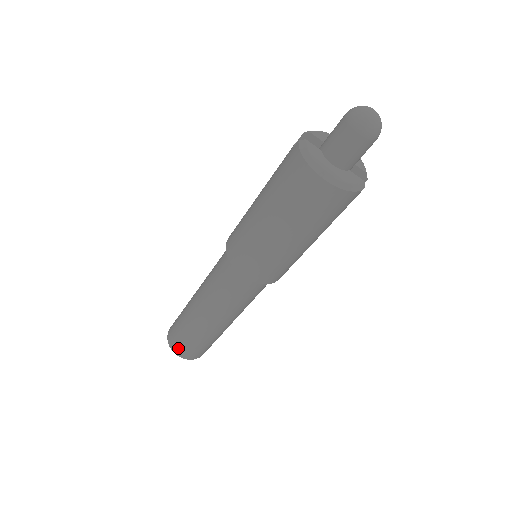
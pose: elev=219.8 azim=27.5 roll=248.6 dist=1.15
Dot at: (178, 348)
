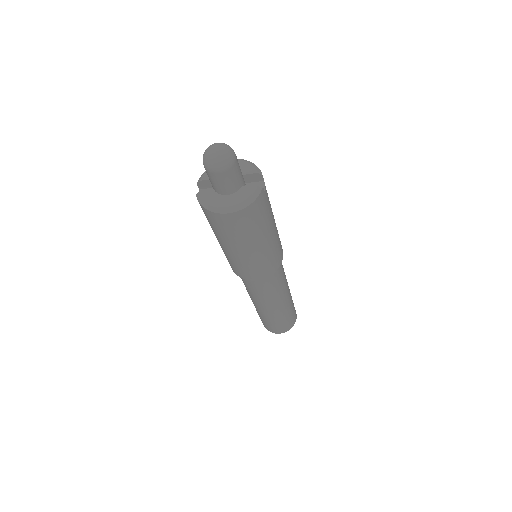
Dot at: (274, 330)
